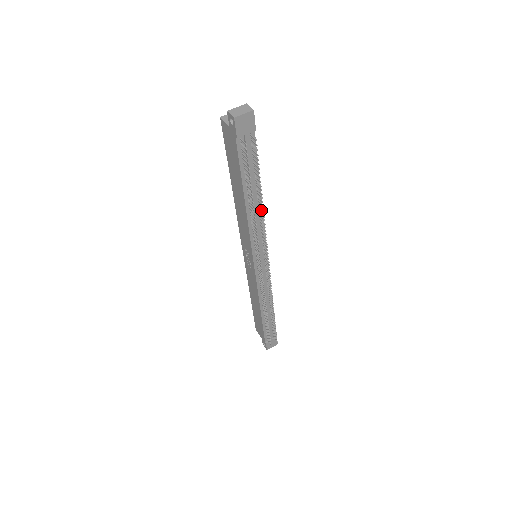
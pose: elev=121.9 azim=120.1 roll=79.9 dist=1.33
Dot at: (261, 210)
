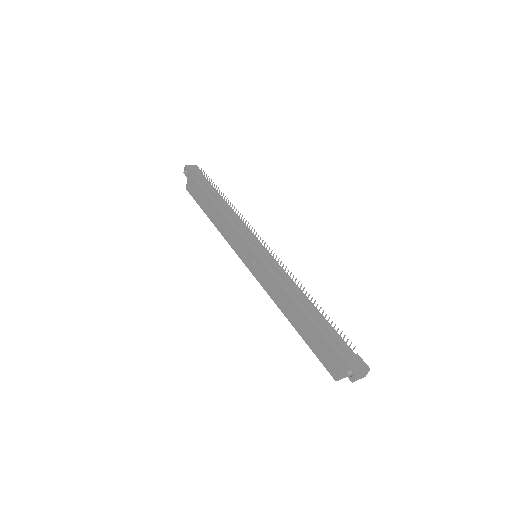
Dot at: (229, 205)
